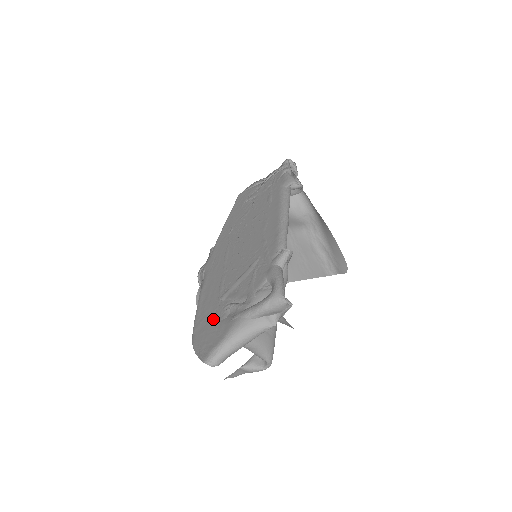
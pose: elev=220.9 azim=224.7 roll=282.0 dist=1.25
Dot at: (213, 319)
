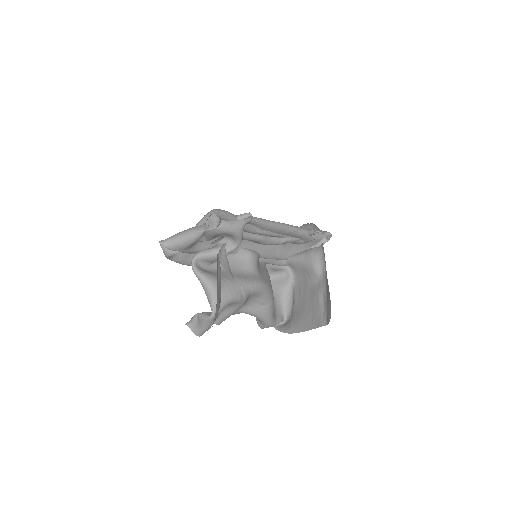
Dot at: occluded
